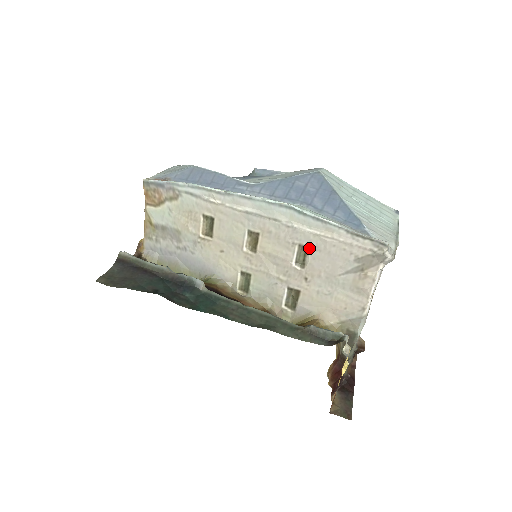
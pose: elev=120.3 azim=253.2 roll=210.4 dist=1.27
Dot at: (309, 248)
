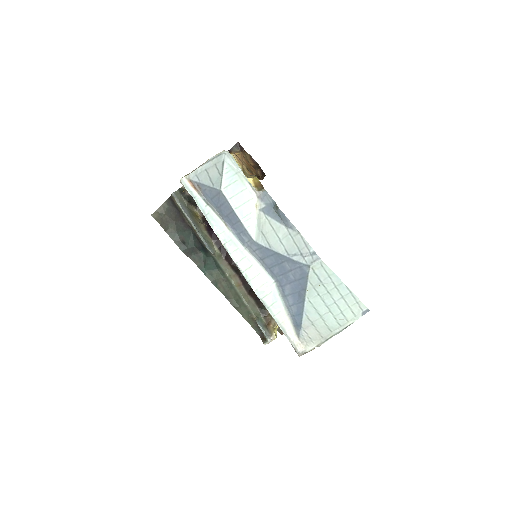
Dot at: occluded
